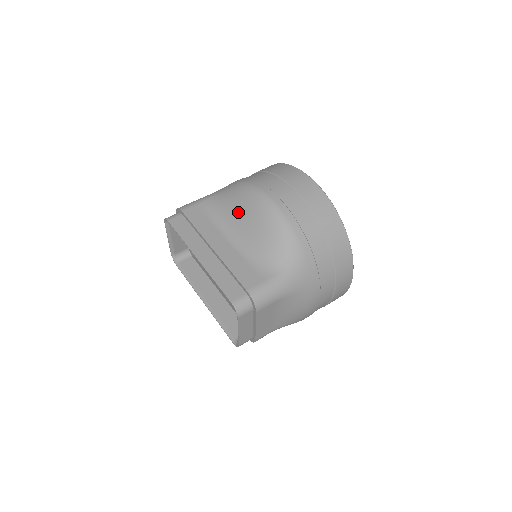
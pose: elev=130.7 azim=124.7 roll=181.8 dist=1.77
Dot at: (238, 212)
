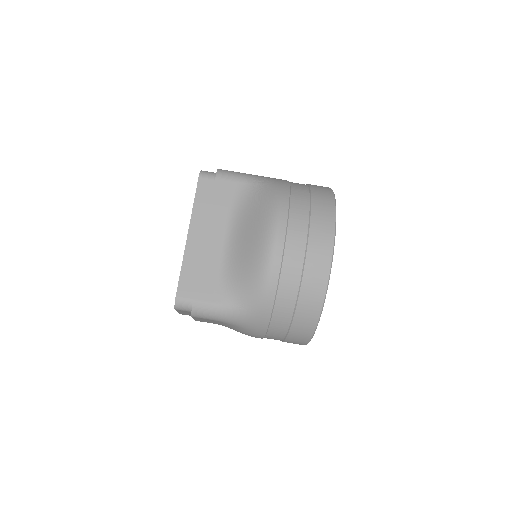
Dot at: (249, 224)
